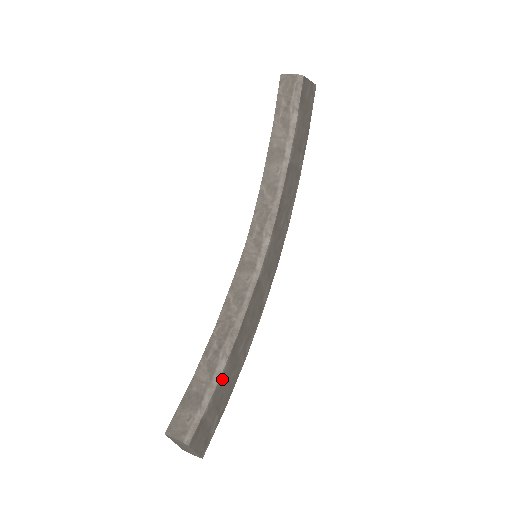
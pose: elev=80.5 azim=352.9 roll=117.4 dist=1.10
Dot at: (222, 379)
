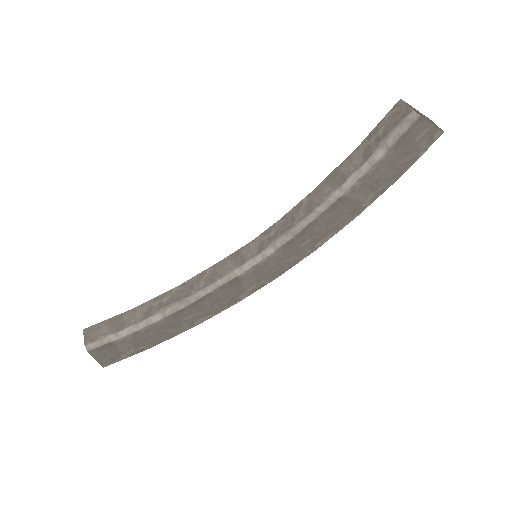
Dot at: (150, 328)
